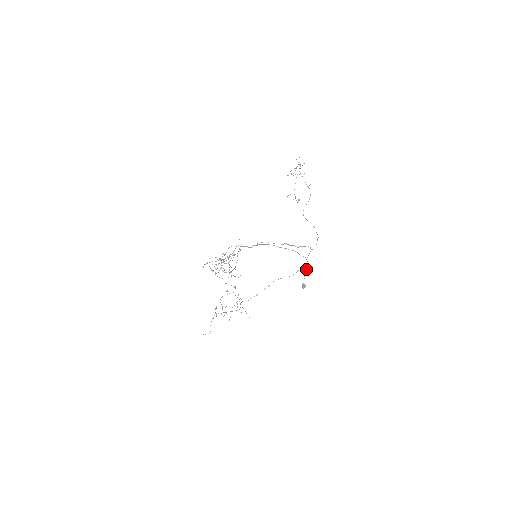
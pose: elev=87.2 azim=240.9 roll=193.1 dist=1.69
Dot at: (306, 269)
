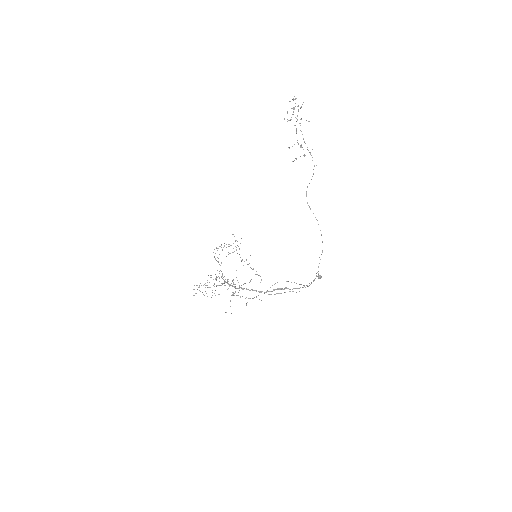
Dot at: occluded
